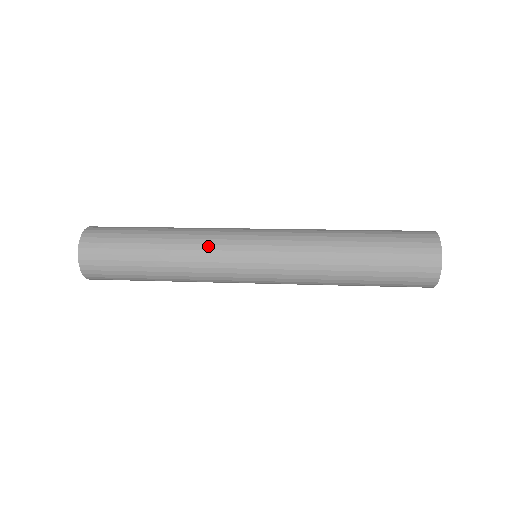
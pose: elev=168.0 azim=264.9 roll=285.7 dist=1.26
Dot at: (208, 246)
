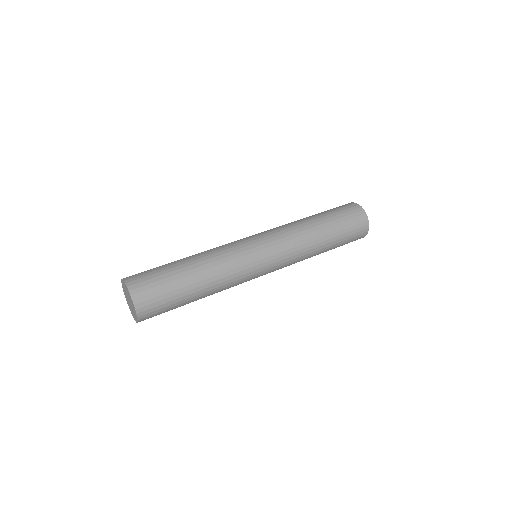
Dot at: (237, 281)
